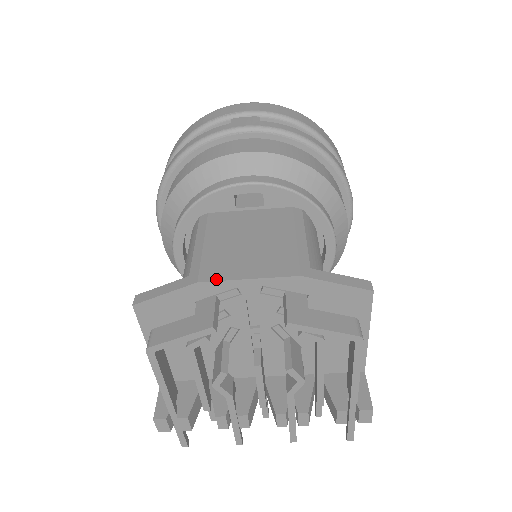
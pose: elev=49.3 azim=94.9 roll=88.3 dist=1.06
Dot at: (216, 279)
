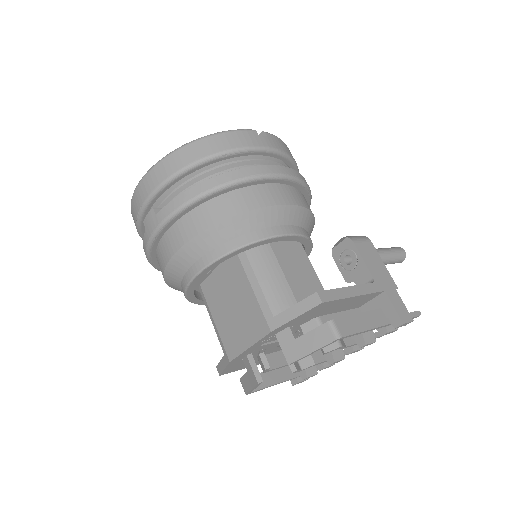
Dot at: (236, 355)
